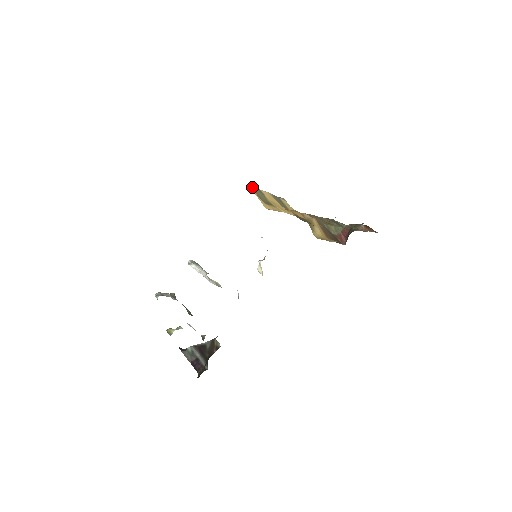
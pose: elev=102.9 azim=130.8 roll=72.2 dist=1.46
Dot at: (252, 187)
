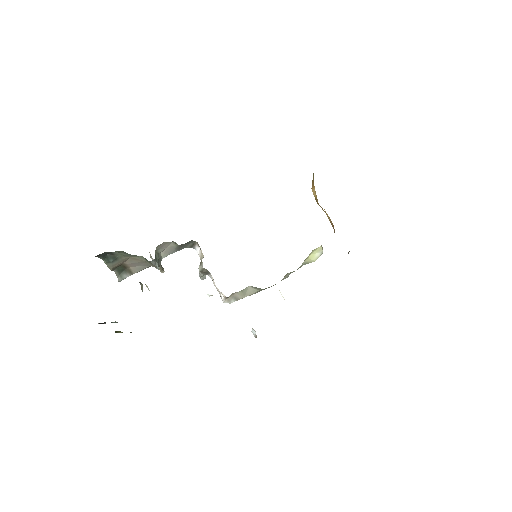
Dot at: occluded
